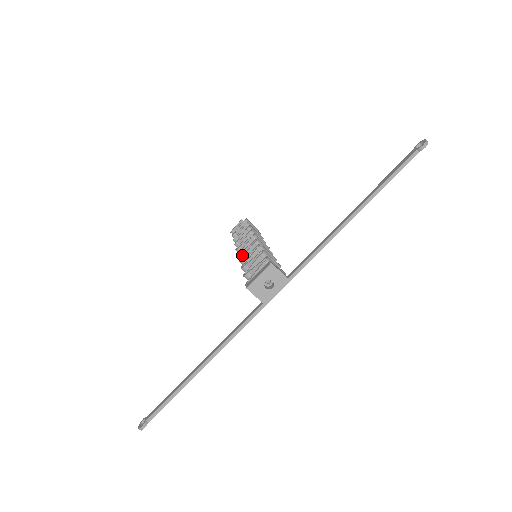
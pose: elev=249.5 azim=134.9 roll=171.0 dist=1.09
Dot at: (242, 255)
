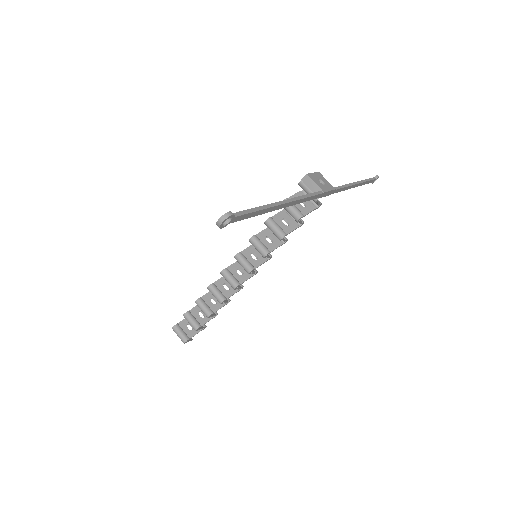
Dot at: (241, 254)
